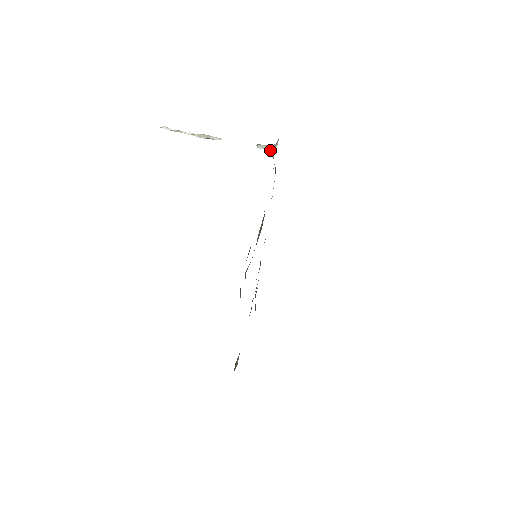
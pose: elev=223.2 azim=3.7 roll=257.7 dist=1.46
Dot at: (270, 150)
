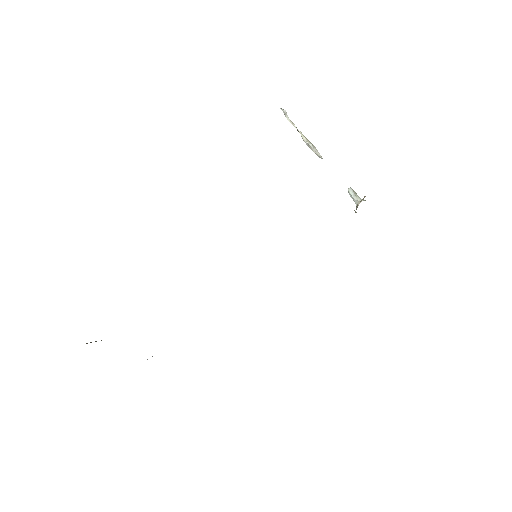
Dot at: (358, 200)
